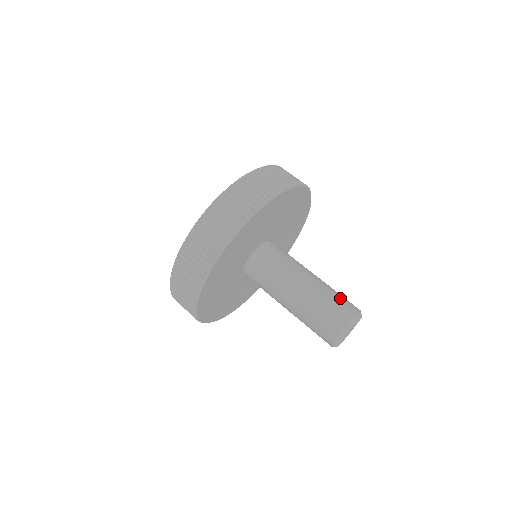
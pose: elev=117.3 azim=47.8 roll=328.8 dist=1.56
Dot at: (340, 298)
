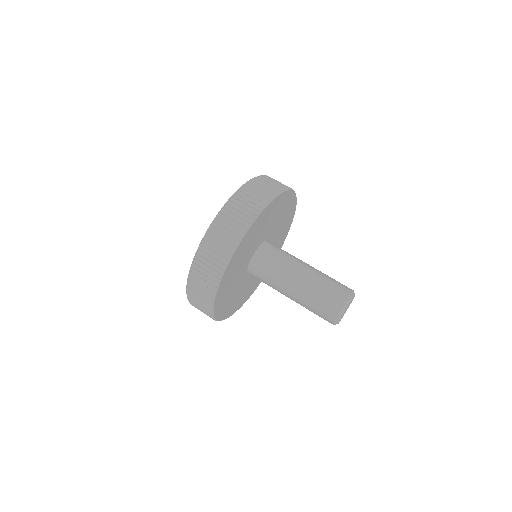
Dot at: occluded
